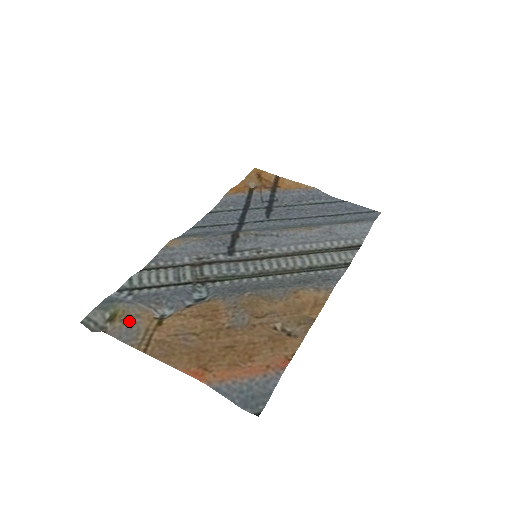
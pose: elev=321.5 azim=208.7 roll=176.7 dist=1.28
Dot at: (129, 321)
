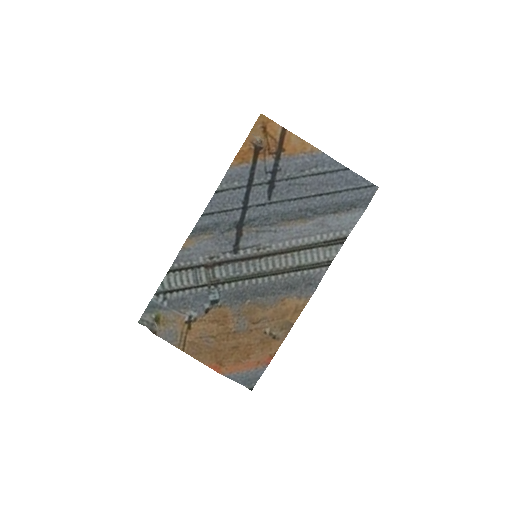
Dot at: (169, 325)
